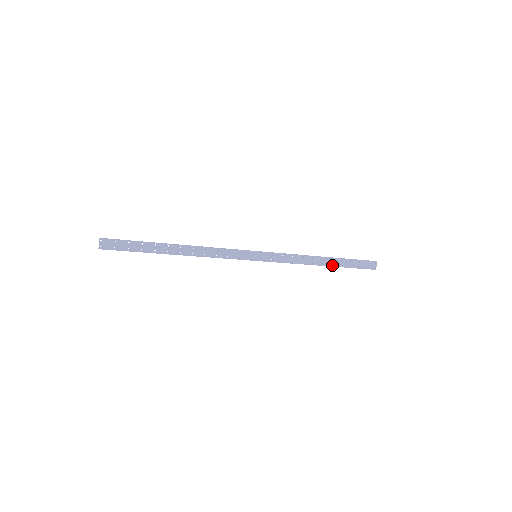
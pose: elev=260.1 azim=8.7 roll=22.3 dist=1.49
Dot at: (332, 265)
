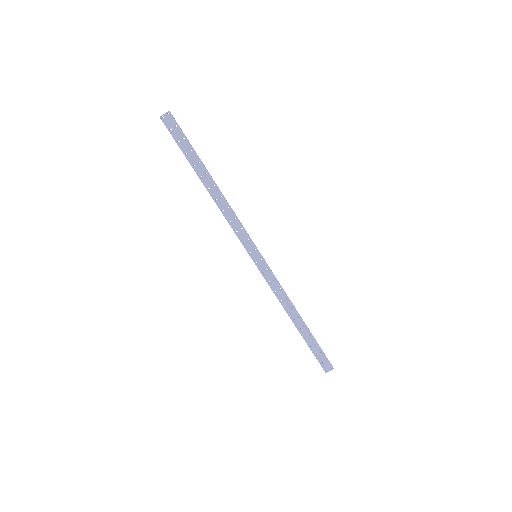
Dot at: (300, 330)
